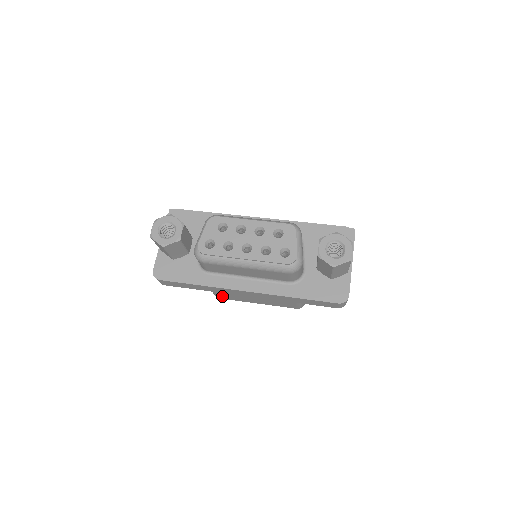
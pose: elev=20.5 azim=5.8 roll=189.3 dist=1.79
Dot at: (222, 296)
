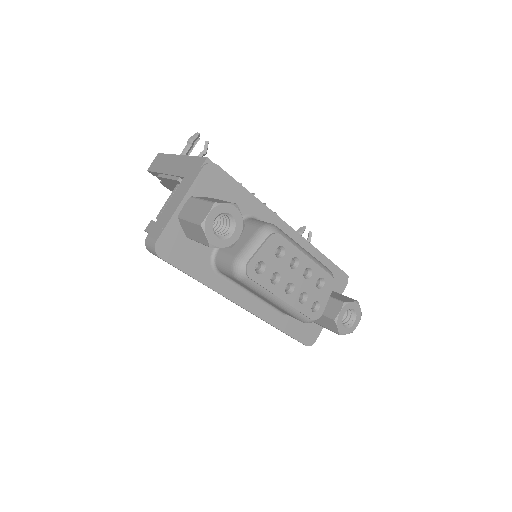
Dot at: occluded
